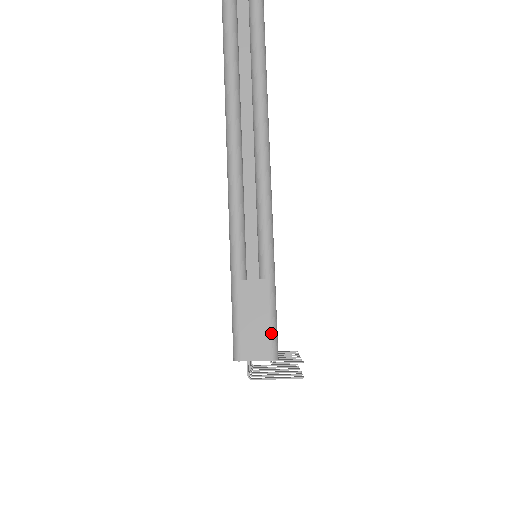
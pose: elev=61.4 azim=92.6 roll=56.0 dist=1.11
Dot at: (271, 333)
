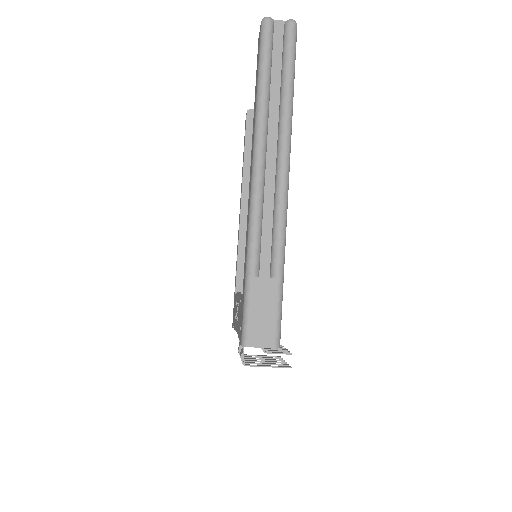
Dot at: (276, 325)
